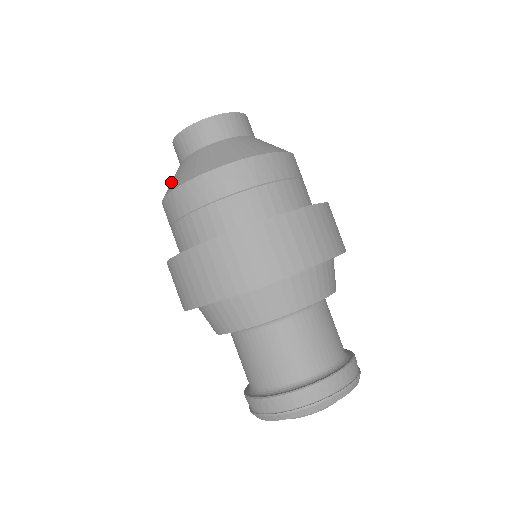
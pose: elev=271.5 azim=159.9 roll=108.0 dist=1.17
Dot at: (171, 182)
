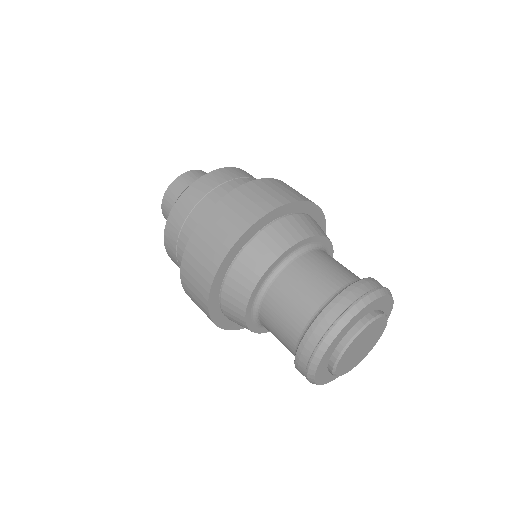
Dot at: occluded
